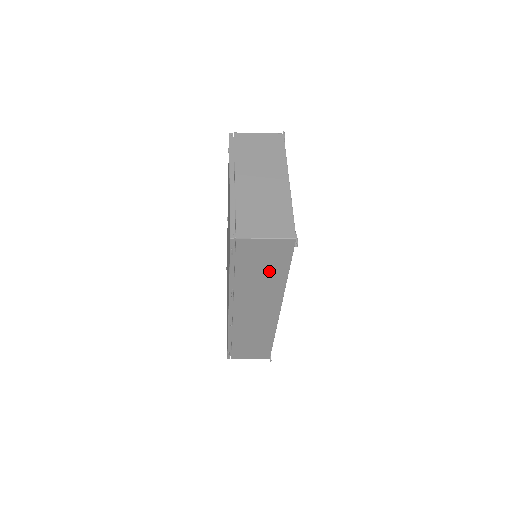
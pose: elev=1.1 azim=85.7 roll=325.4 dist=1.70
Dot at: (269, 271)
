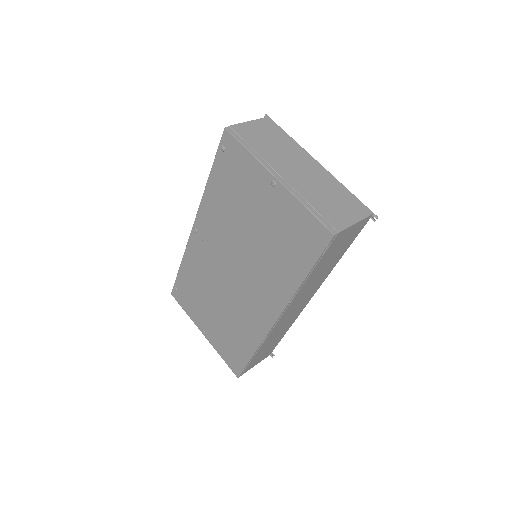
Dot at: (334, 258)
